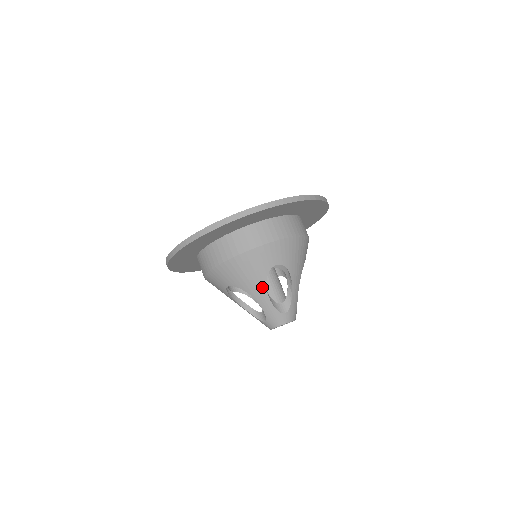
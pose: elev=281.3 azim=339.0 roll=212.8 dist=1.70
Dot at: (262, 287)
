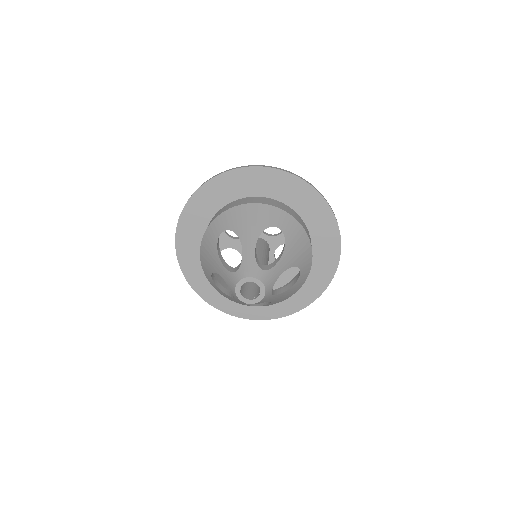
Dot at: (255, 235)
